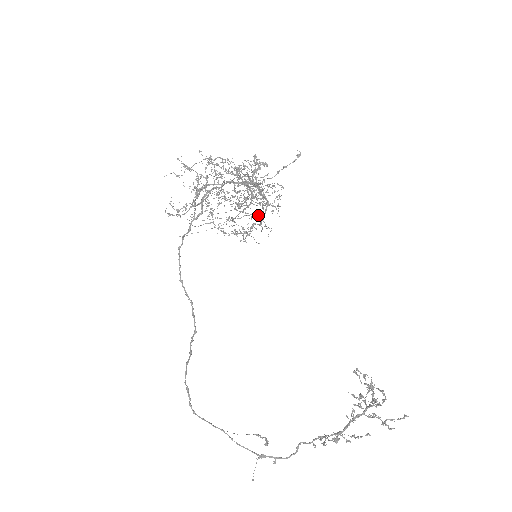
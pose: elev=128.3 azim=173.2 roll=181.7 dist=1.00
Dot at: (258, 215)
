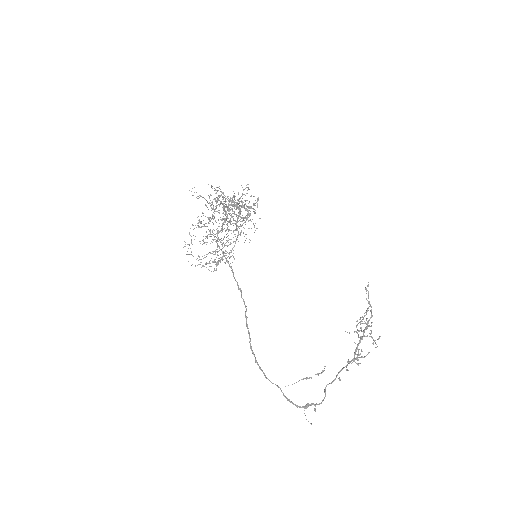
Dot at: occluded
